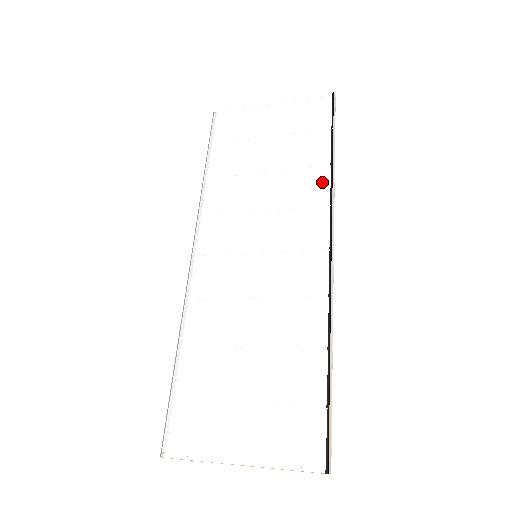
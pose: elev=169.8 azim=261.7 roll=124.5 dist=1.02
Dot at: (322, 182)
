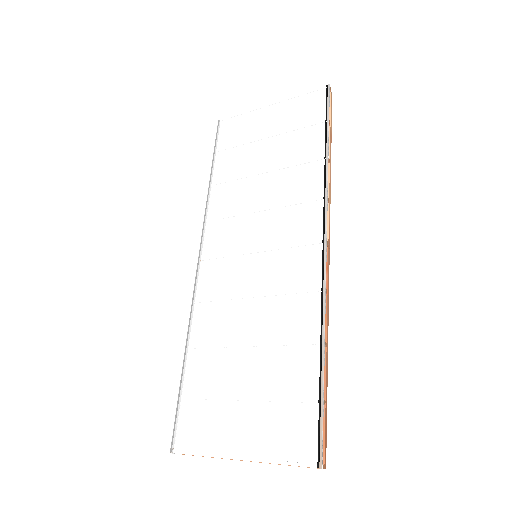
Dot at: (316, 176)
